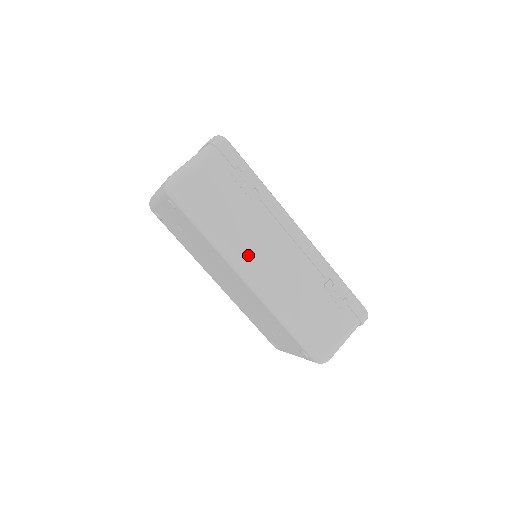
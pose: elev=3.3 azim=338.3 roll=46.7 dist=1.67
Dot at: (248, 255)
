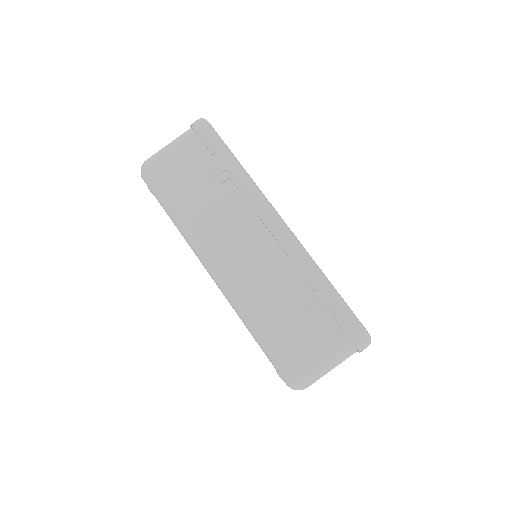
Dot at: (211, 244)
